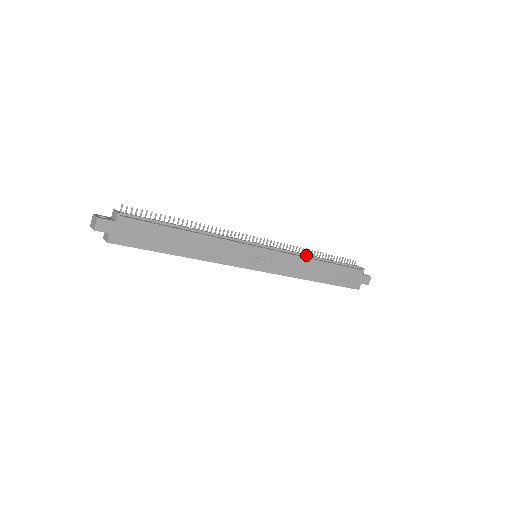
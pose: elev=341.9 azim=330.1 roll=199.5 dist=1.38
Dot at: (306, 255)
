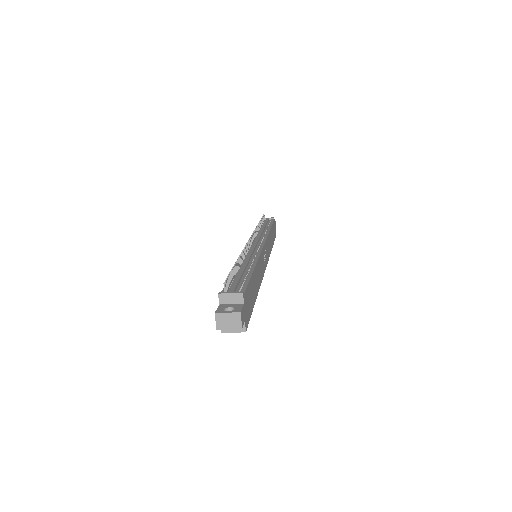
Dot at: (263, 231)
